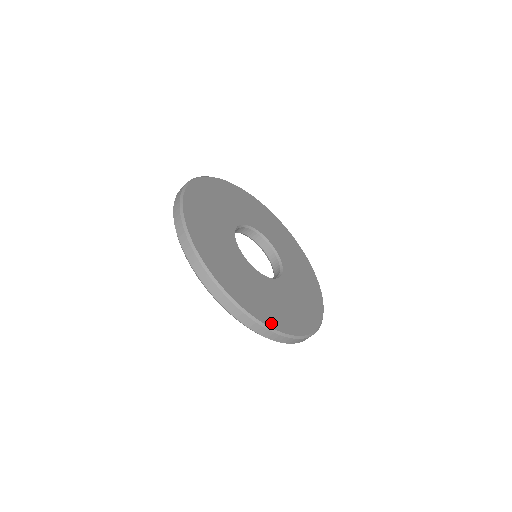
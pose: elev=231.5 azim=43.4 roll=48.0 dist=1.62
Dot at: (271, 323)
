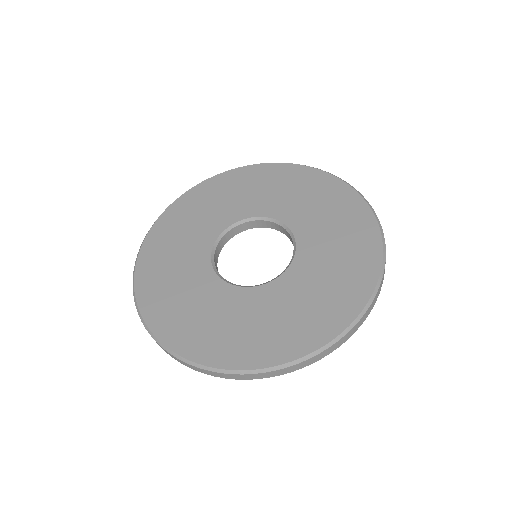
Dot at: (256, 362)
